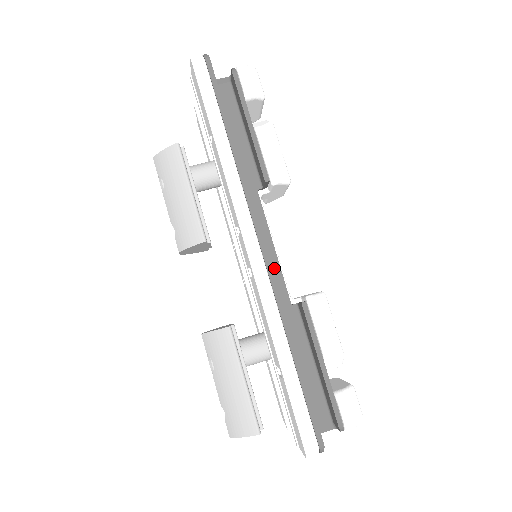
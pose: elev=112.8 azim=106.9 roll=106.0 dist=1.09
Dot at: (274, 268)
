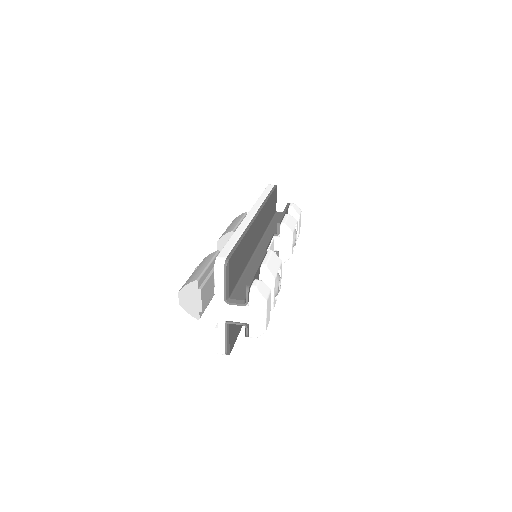
Dot at: (261, 251)
